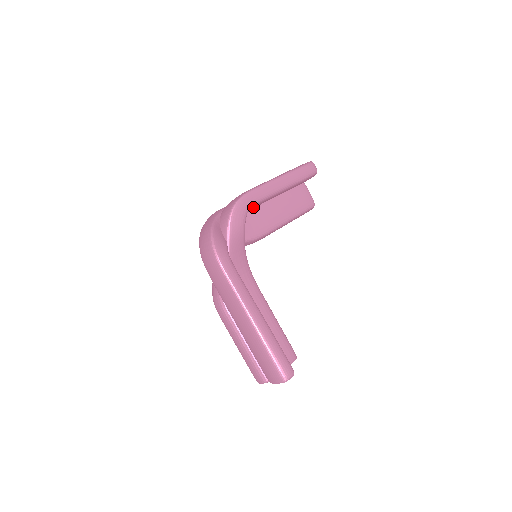
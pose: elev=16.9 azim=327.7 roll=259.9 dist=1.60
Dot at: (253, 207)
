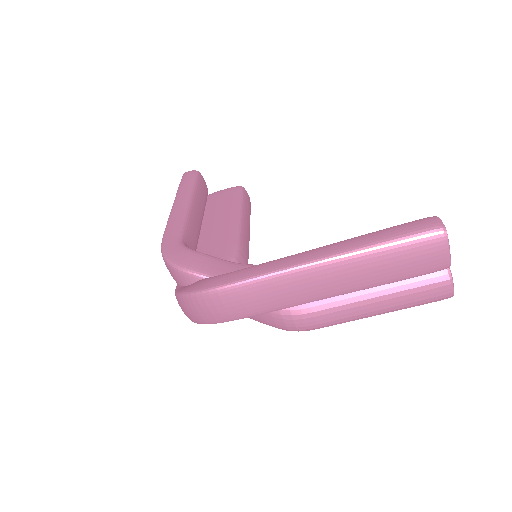
Dot at: (187, 241)
